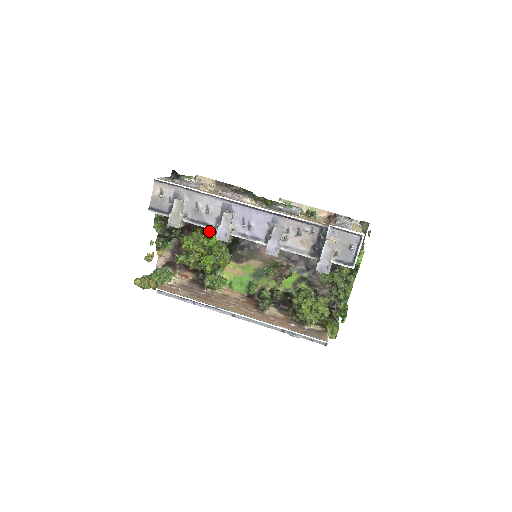
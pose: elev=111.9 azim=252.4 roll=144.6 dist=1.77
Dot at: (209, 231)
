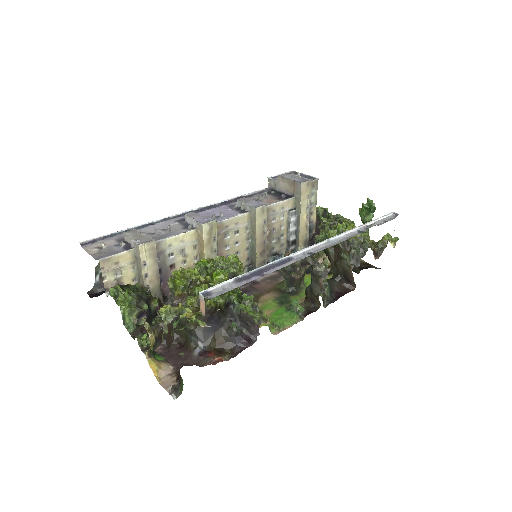
Dot at: occluded
